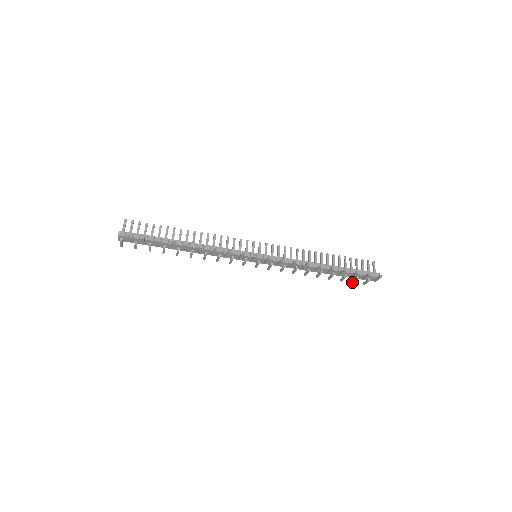
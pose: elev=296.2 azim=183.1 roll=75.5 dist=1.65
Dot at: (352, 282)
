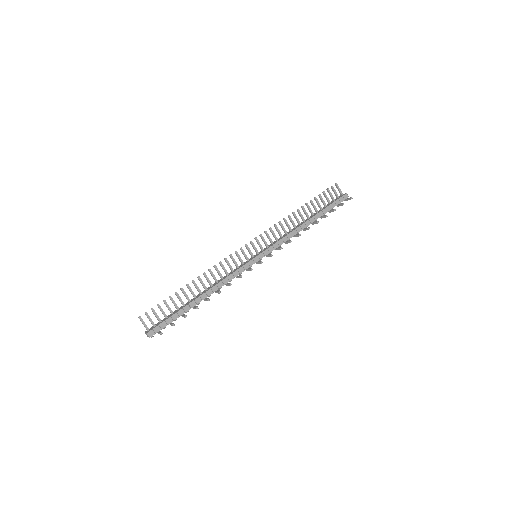
Dot at: occluded
